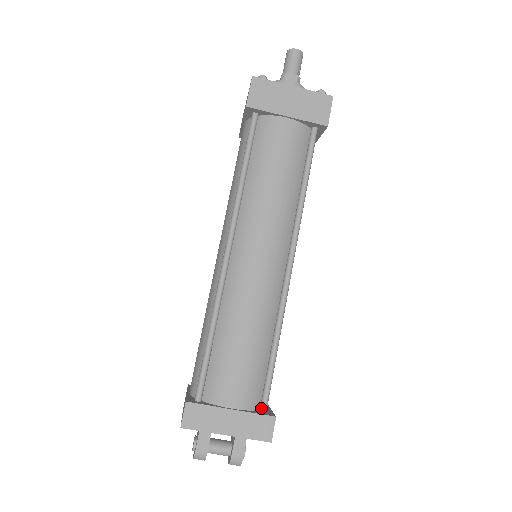
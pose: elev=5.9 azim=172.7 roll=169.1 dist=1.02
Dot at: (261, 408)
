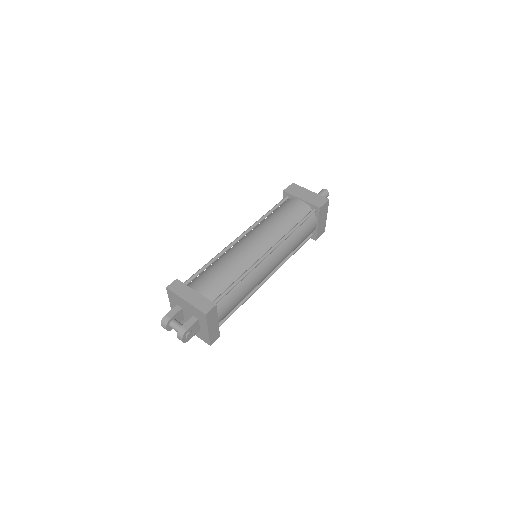
Dot at: occluded
